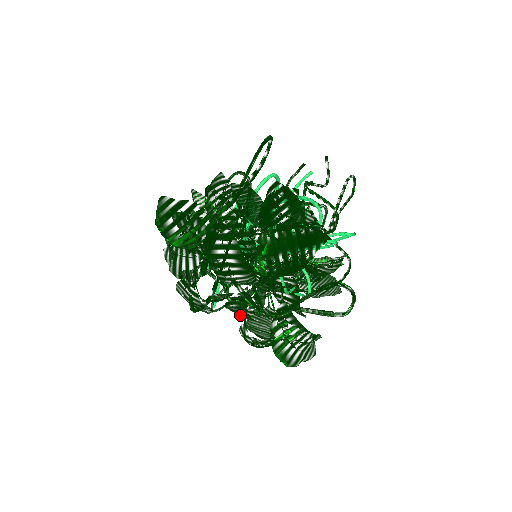
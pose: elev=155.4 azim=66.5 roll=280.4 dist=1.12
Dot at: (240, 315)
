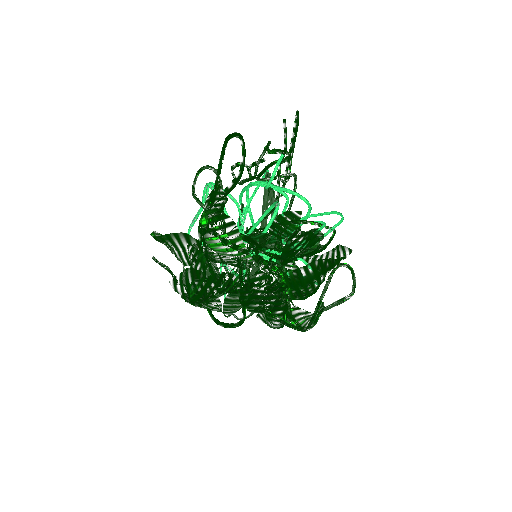
Dot at: occluded
